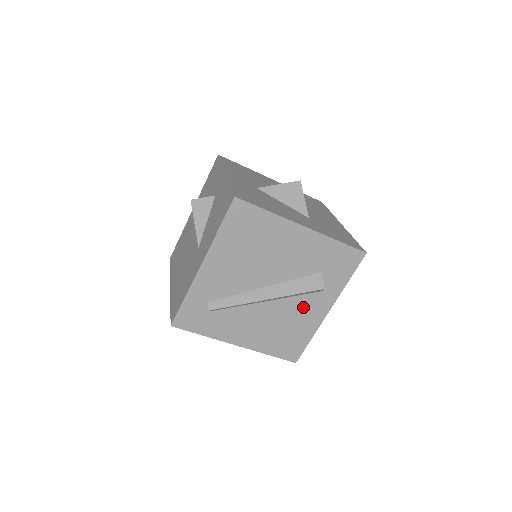
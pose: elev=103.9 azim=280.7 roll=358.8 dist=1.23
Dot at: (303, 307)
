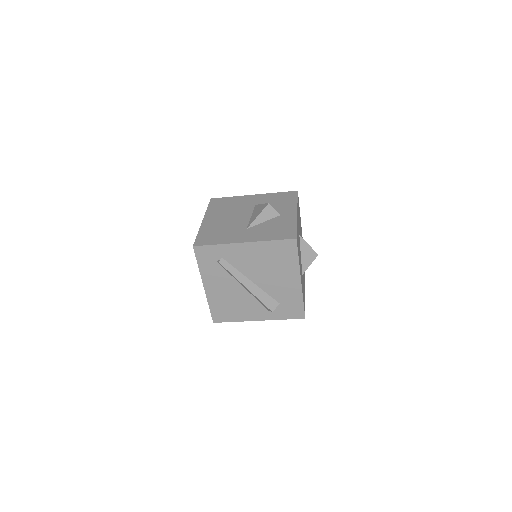
Dot at: (252, 307)
